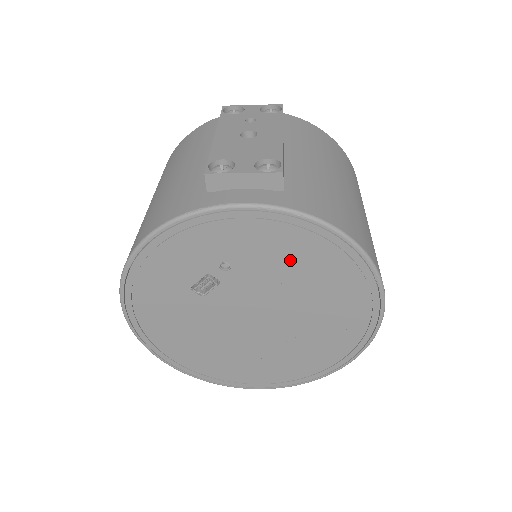
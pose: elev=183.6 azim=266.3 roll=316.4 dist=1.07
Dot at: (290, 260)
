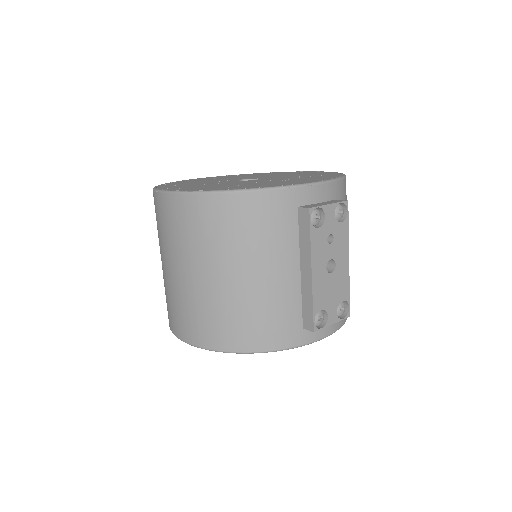
Dot at: occluded
